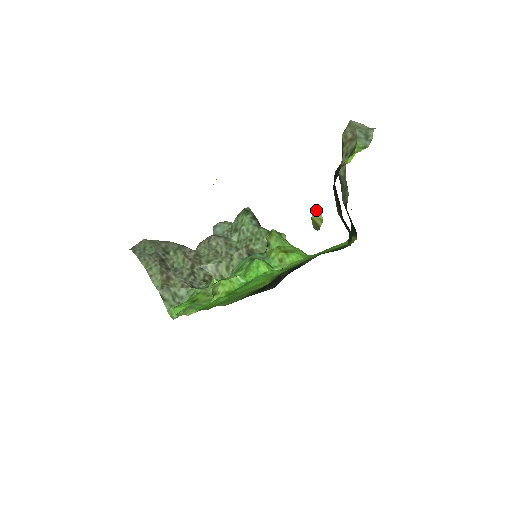
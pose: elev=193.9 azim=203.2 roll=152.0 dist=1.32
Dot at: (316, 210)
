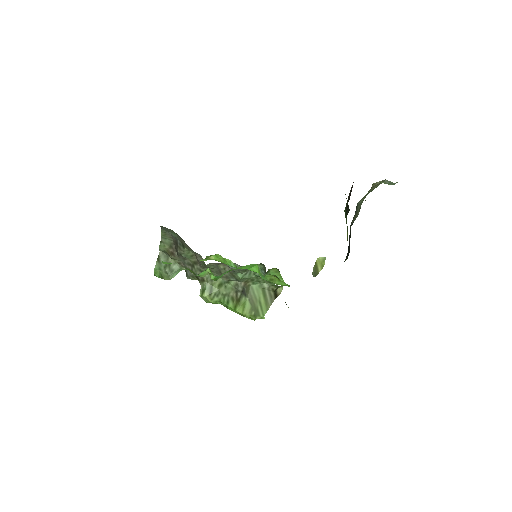
Dot at: (322, 257)
